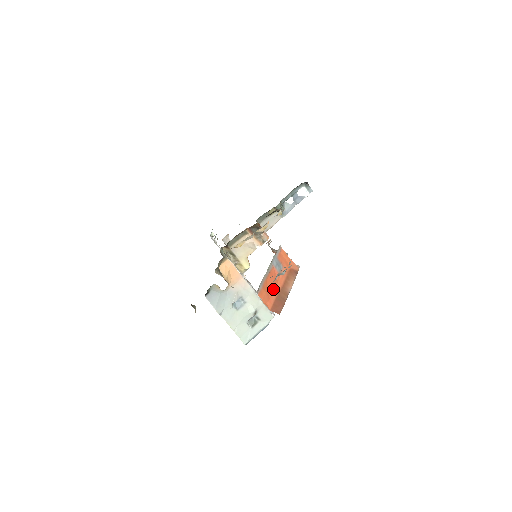
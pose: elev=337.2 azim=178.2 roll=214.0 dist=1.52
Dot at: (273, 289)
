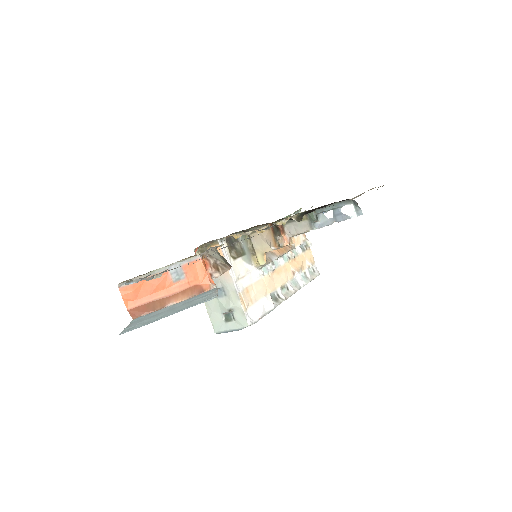
Dot at: (150, 293)
